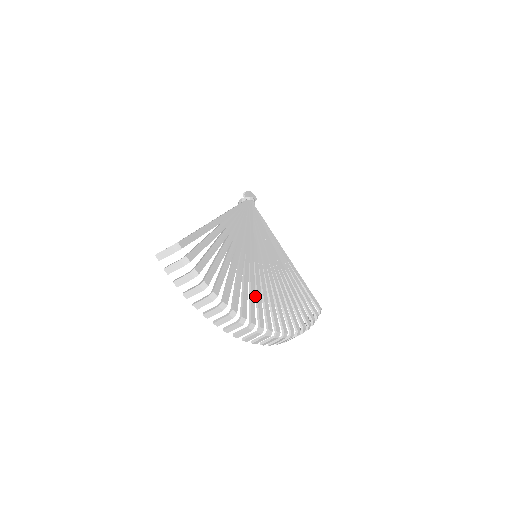
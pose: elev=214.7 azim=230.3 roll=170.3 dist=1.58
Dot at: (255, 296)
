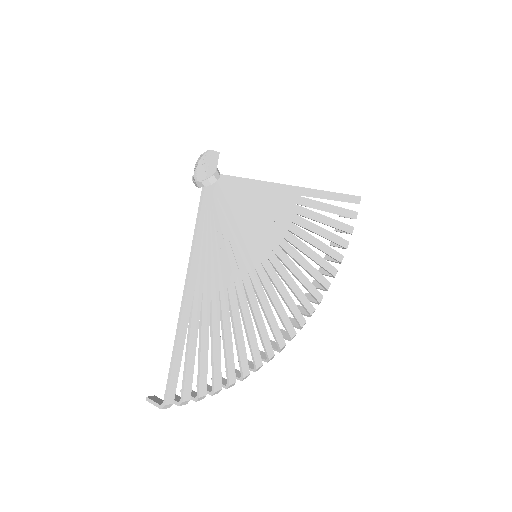
Dot at: occluded
